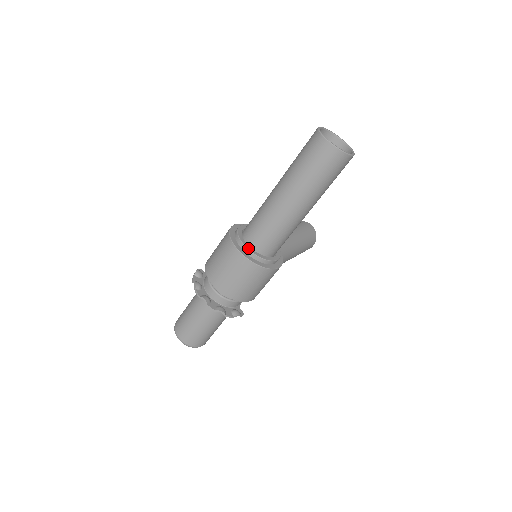
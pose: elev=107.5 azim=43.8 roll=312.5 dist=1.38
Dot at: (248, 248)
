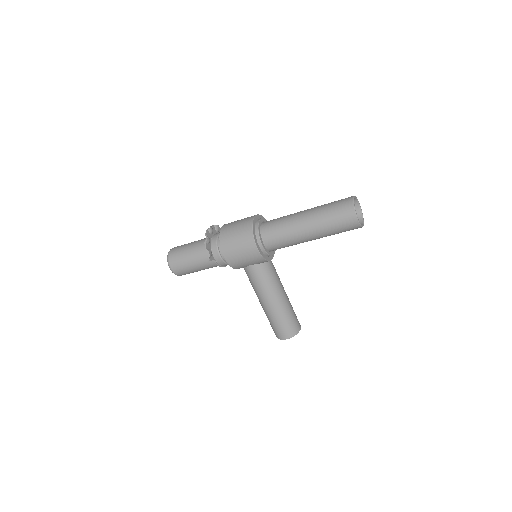
Dot at: (260, 221)
